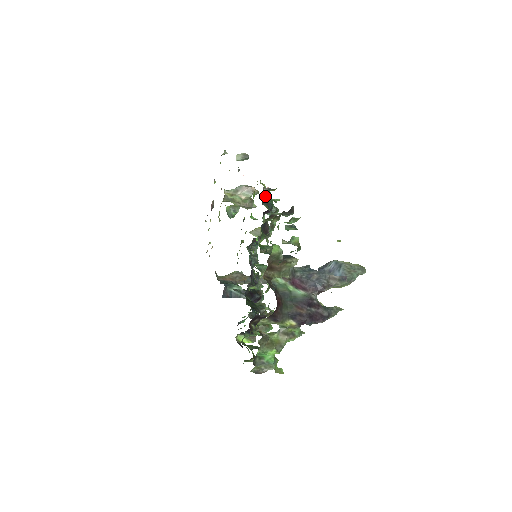
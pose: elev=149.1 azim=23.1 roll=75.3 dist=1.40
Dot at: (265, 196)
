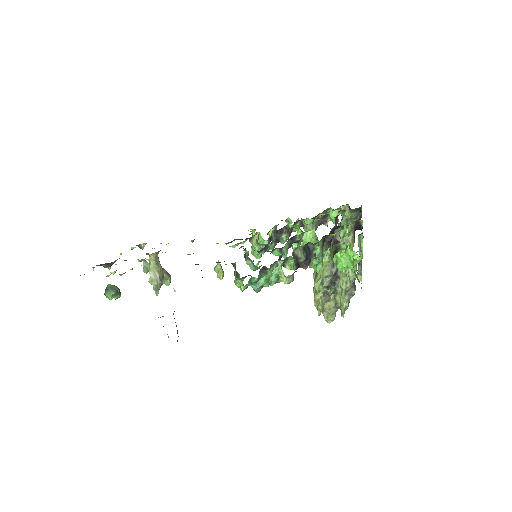
Dot at: (269, 232)
